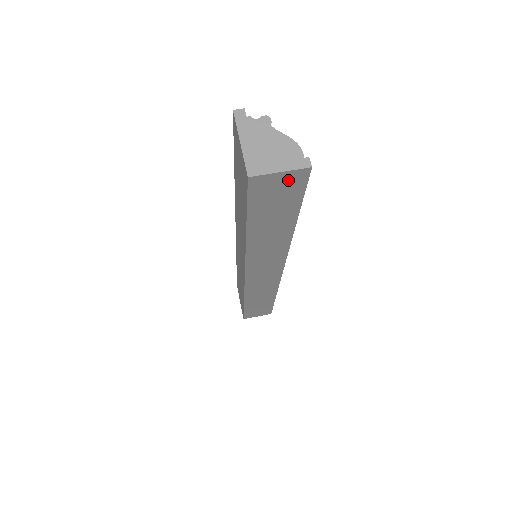
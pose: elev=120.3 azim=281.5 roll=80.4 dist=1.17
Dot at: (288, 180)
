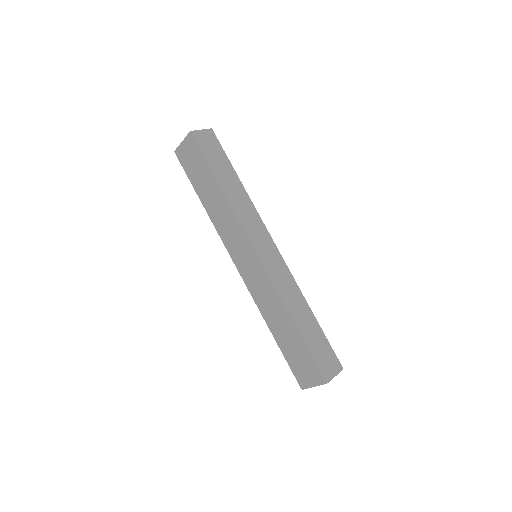
Dot at: (208, 136)
